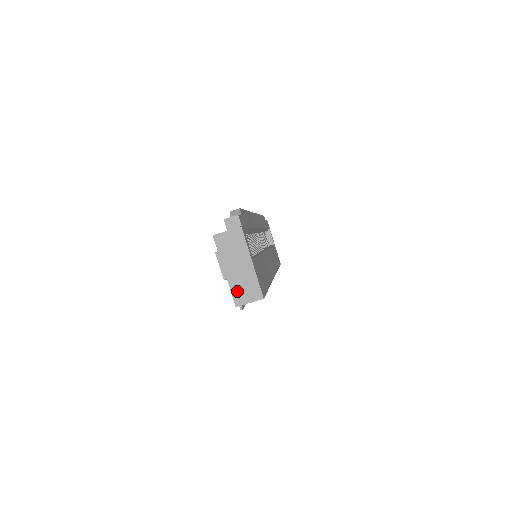
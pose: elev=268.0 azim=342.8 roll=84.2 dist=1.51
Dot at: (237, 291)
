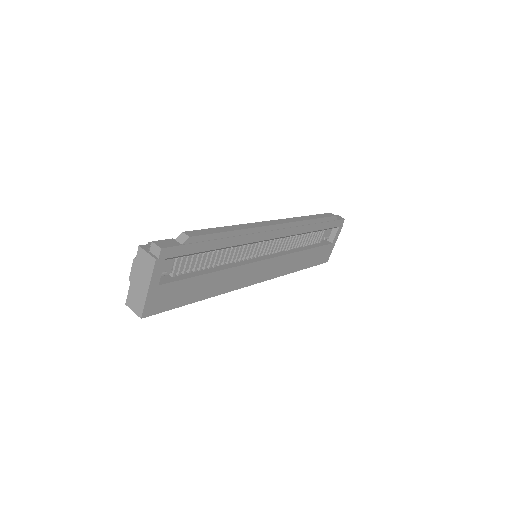
Dot at: (131, 296)
